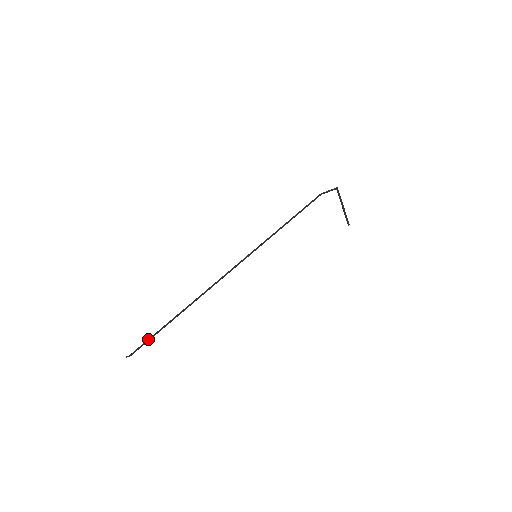
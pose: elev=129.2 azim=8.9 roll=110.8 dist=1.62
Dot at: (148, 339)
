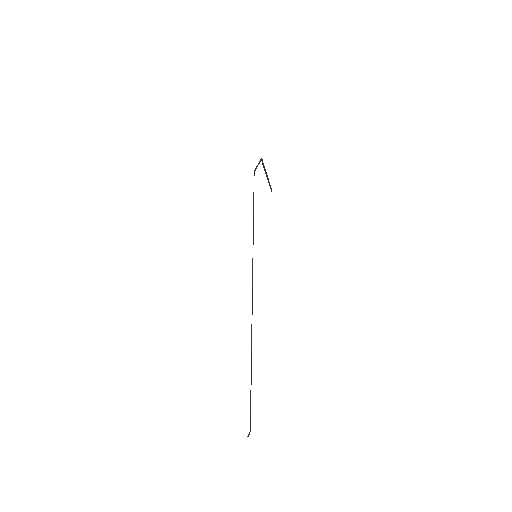
Dot at: (250, 401)
